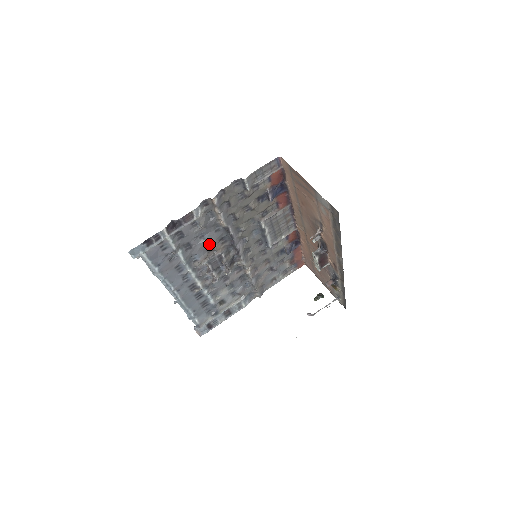
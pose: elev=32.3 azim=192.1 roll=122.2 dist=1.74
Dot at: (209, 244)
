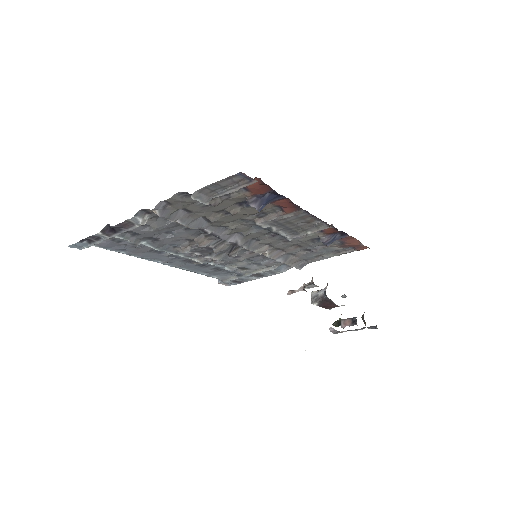
Dot at: (184, 237)
